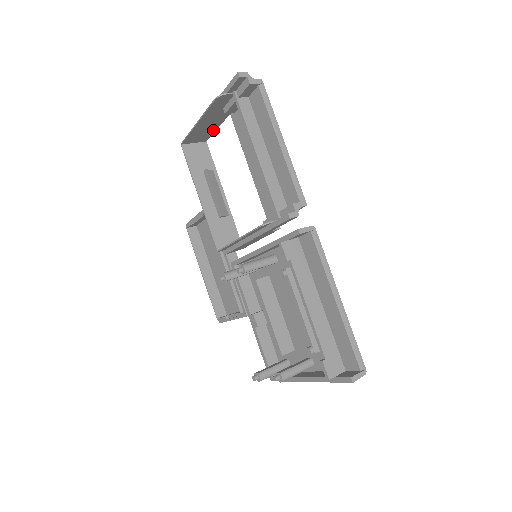
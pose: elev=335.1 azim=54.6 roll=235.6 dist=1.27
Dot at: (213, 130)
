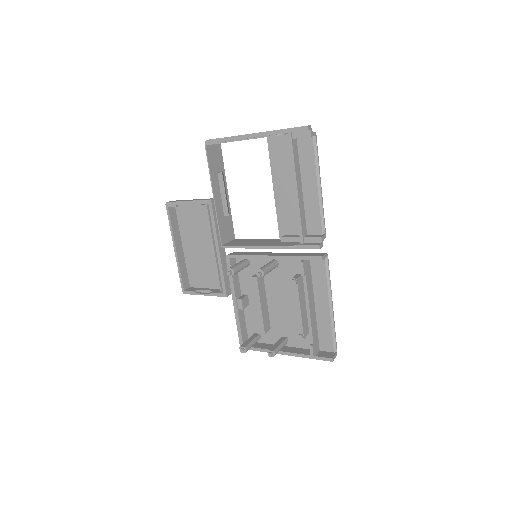
Dot at: occluded
